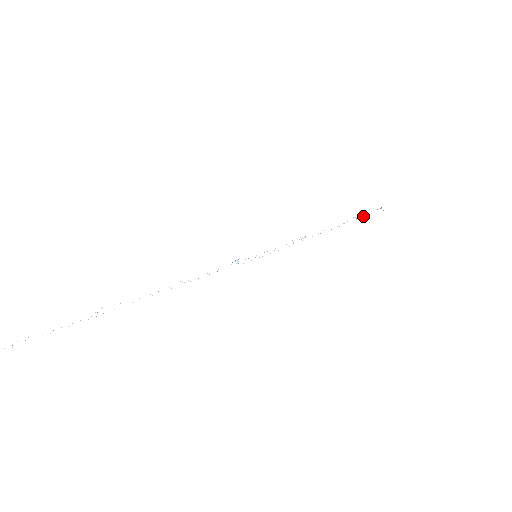
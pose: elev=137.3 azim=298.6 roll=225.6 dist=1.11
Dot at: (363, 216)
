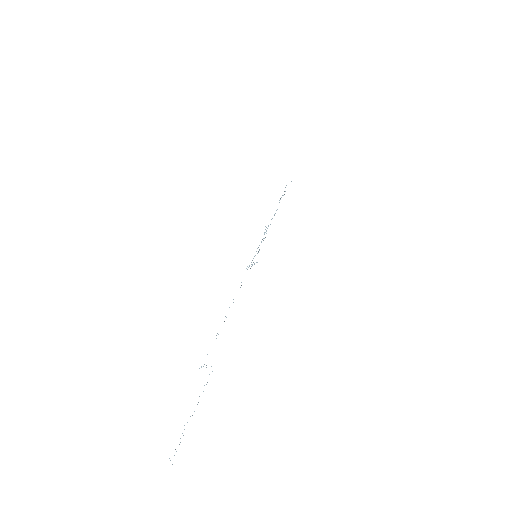
Dot at: (285, 191)
